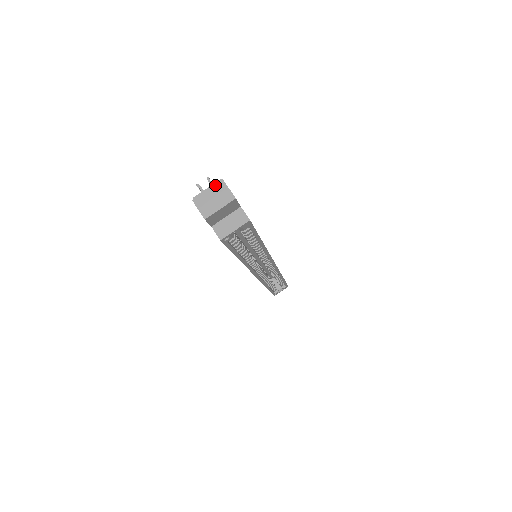
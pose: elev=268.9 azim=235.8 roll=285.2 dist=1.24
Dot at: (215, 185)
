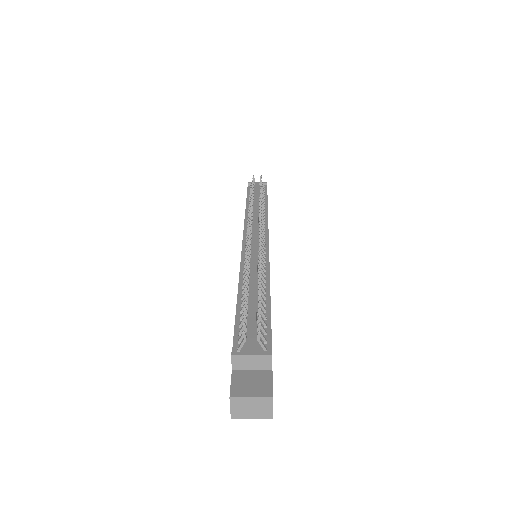
Dot at: (262, 398)
